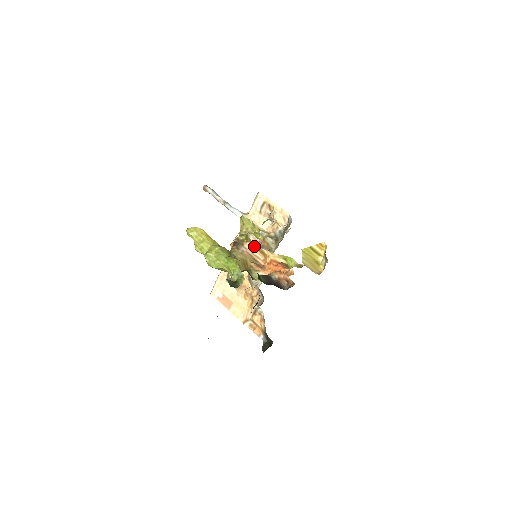
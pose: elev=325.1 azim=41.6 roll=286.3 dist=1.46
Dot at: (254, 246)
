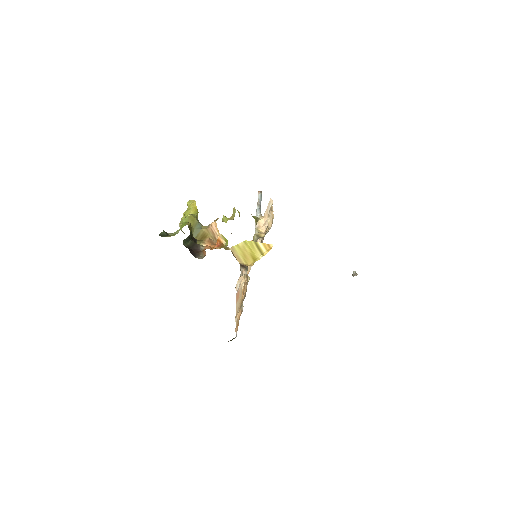
Dot at: occluded
